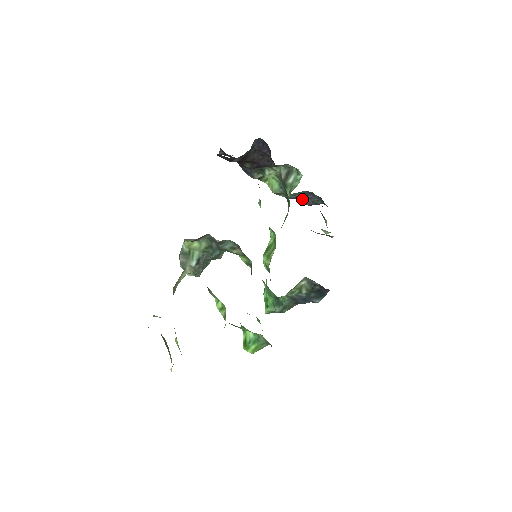
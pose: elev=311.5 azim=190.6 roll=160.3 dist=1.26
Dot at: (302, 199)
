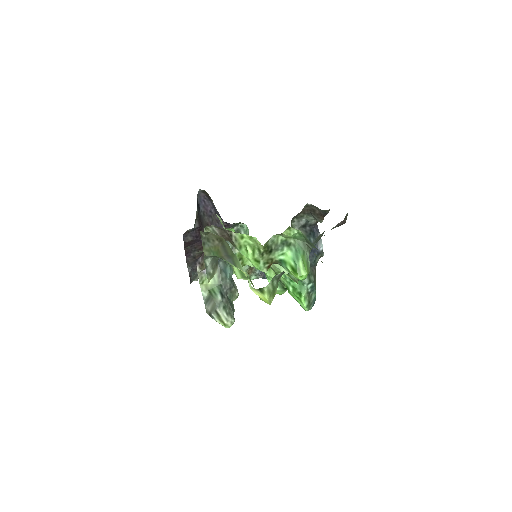
Dot at: occluded
